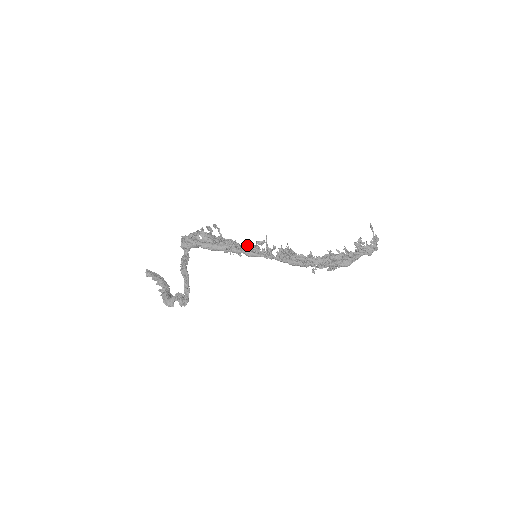
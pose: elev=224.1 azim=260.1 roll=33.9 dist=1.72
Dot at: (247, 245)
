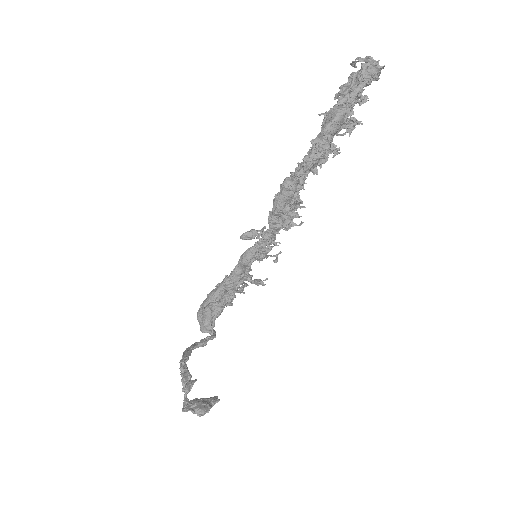
Dot at: occluded
